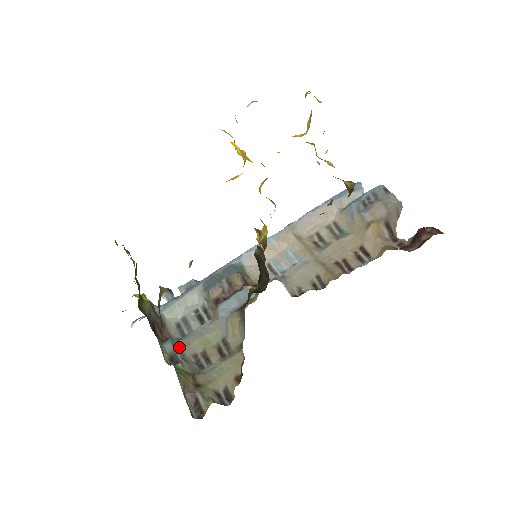
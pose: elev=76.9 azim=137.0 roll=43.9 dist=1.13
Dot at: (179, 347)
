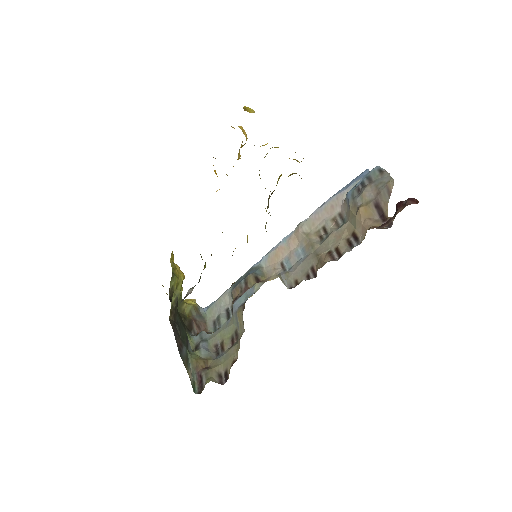
Dot at: (206, 339)
